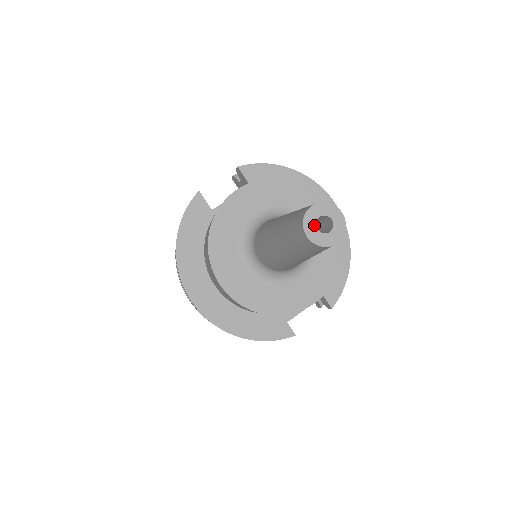
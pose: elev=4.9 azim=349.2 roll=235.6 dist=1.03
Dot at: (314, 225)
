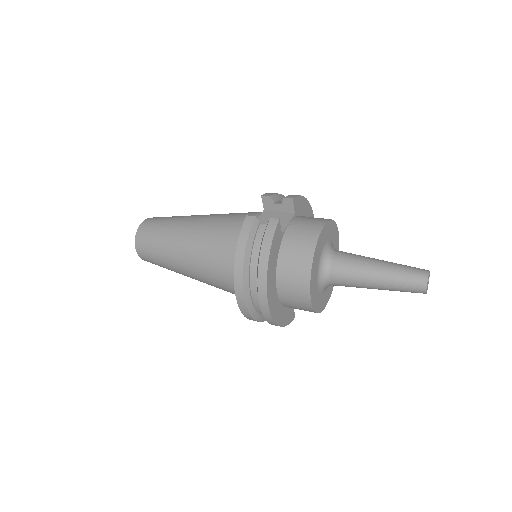
Dot at: occluded
